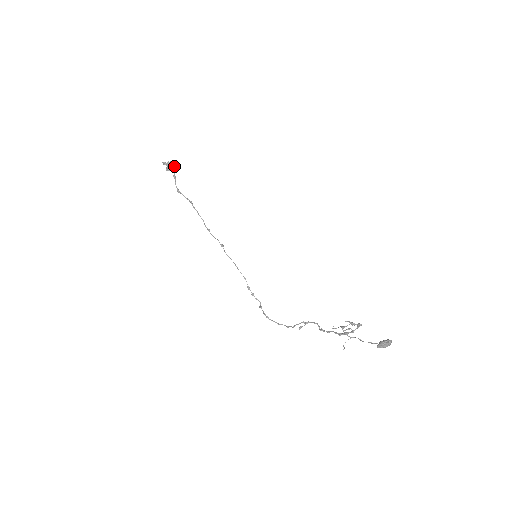
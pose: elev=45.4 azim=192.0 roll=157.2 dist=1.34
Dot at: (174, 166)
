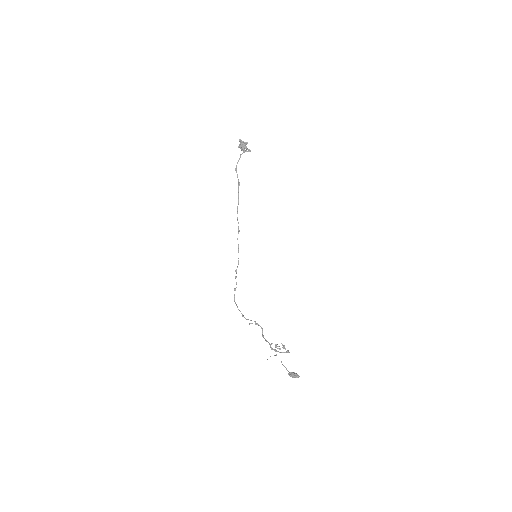
Dot at: (246, 147)
